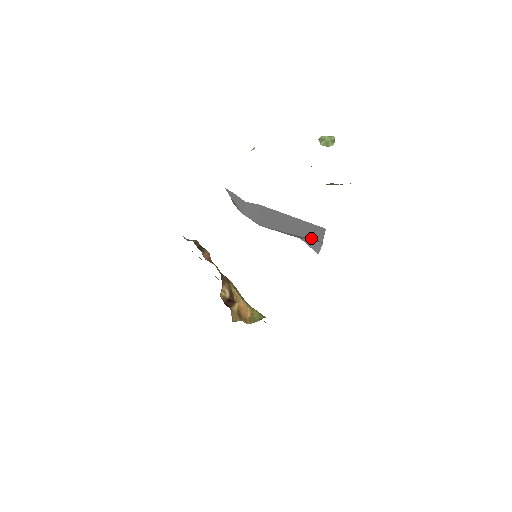
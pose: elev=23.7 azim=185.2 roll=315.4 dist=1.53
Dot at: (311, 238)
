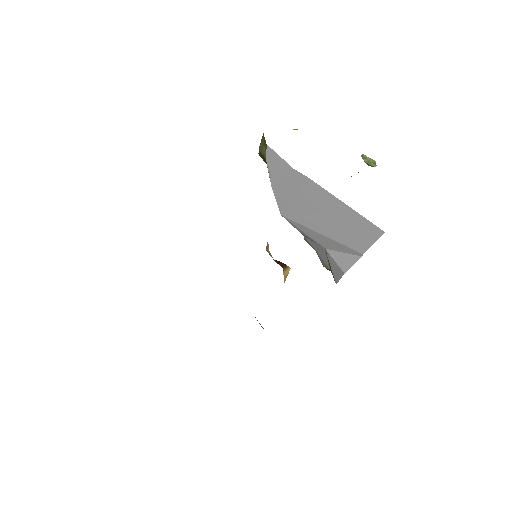
Dot at: (350, 246)
